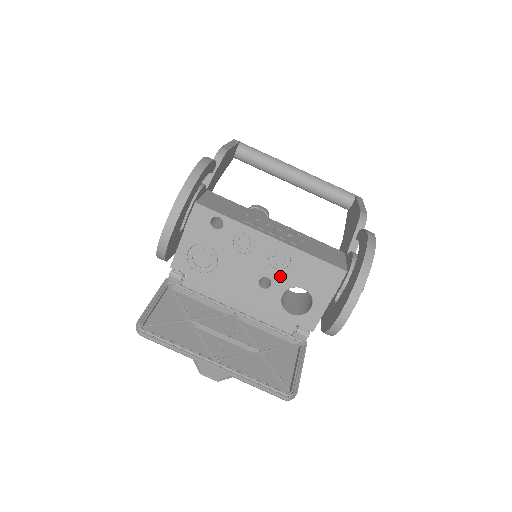
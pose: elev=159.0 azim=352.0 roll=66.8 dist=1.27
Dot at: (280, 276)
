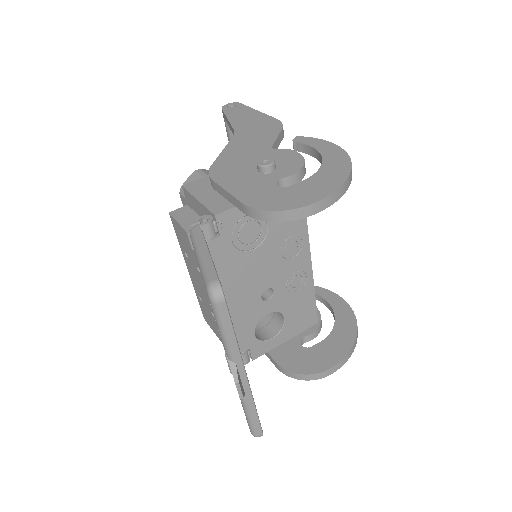
Dot at: (283, 296)
